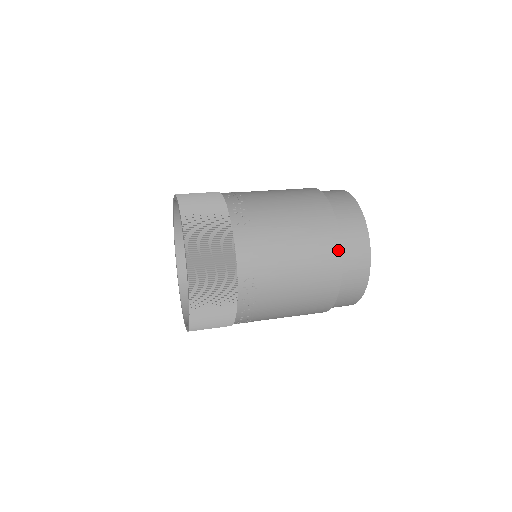
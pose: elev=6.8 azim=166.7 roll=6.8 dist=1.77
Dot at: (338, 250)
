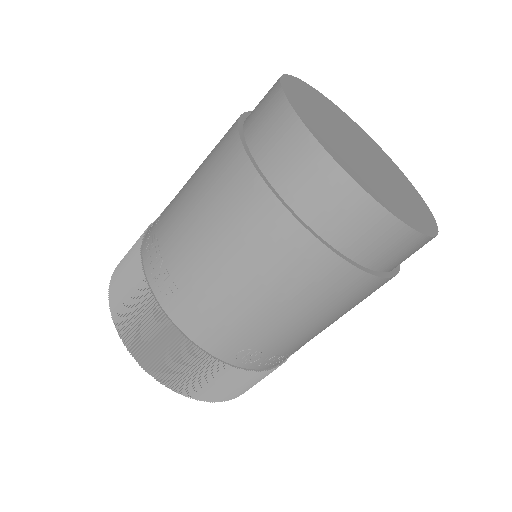
Dot at: (317, 247)
